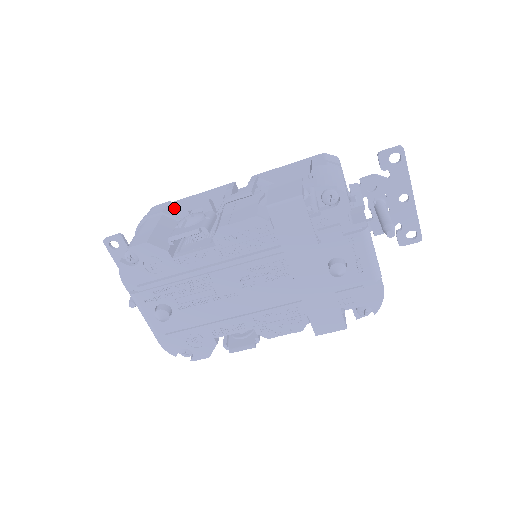
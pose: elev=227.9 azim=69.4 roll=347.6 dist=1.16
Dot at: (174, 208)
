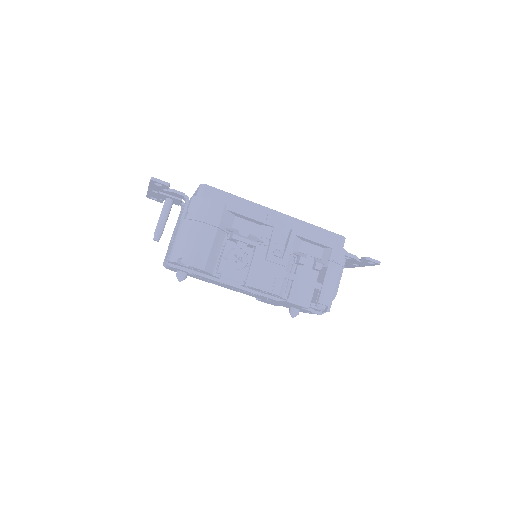
Dot at: (227, 215)
